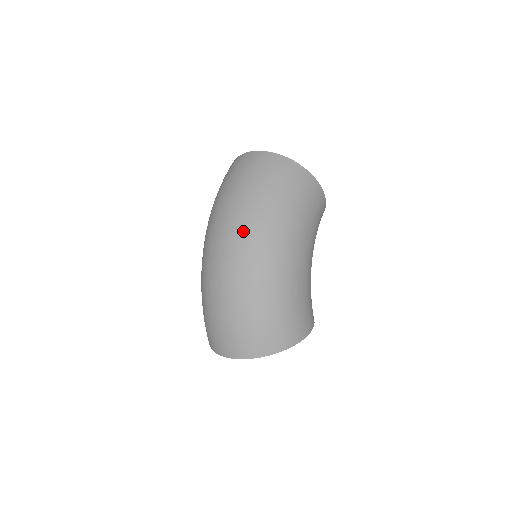
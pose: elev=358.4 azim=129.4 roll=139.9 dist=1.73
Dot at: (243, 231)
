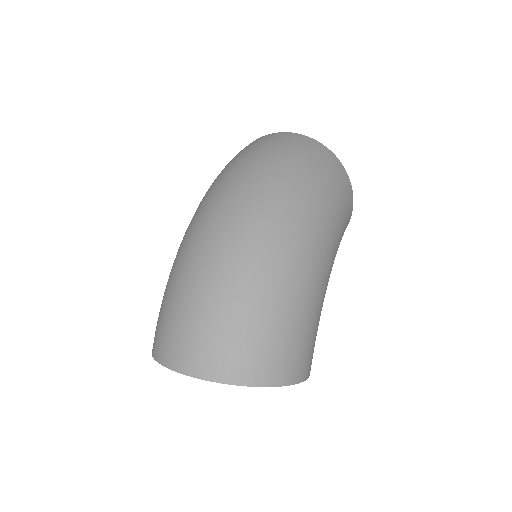
Dot at: (276, 201)
